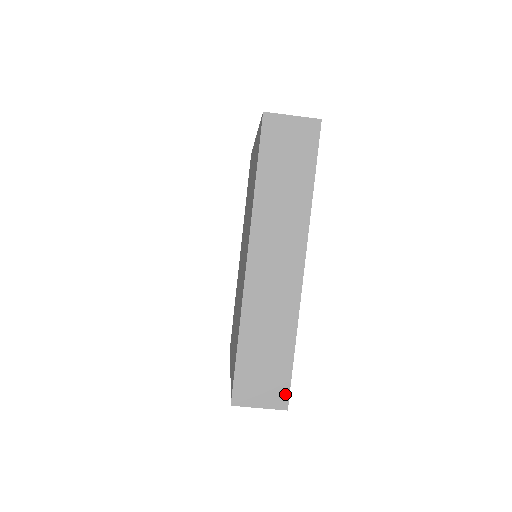
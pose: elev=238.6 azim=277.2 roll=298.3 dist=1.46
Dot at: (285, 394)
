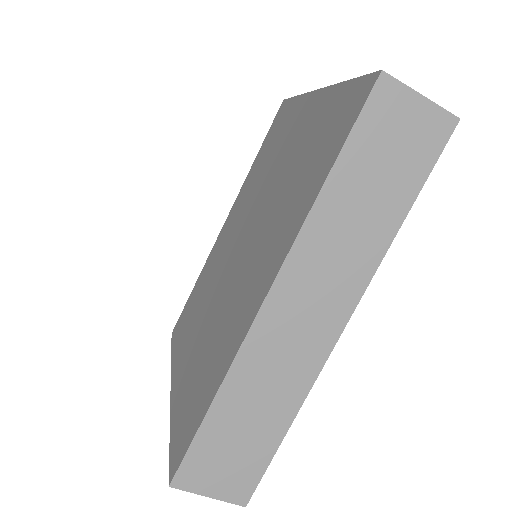
Dot at: (250, 487)
